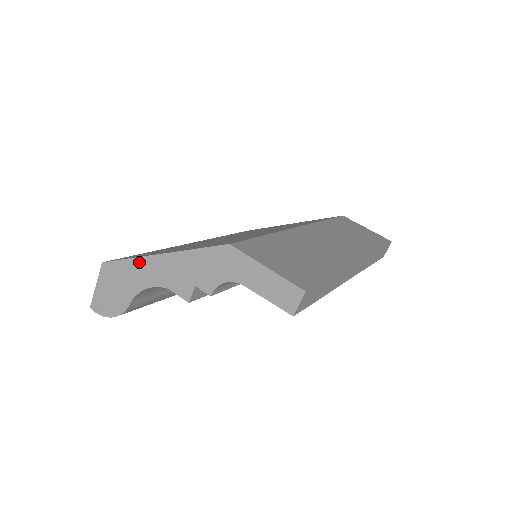
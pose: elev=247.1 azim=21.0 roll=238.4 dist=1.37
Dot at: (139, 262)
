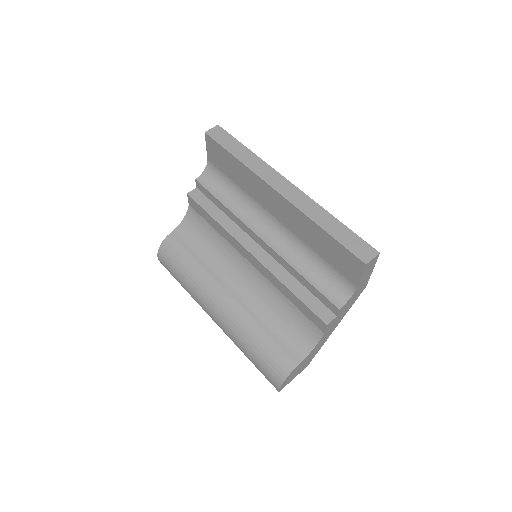
Dot at: occluded
